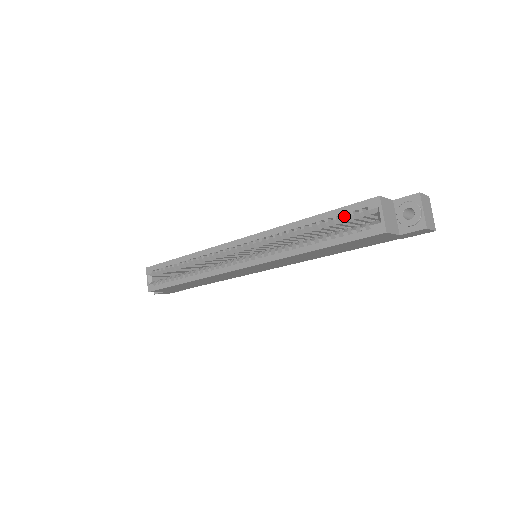
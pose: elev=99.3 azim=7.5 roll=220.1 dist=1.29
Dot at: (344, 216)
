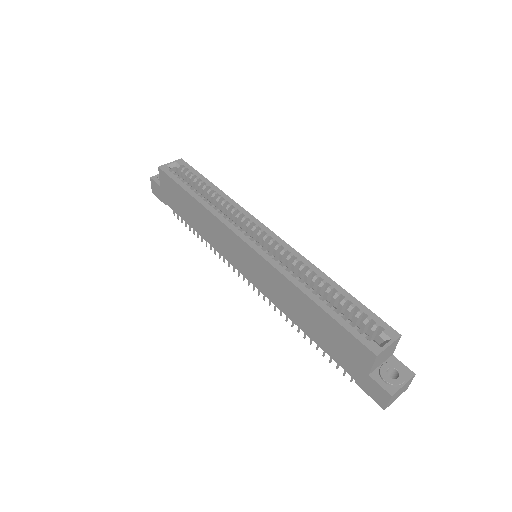
Dot at: (362, 313)
